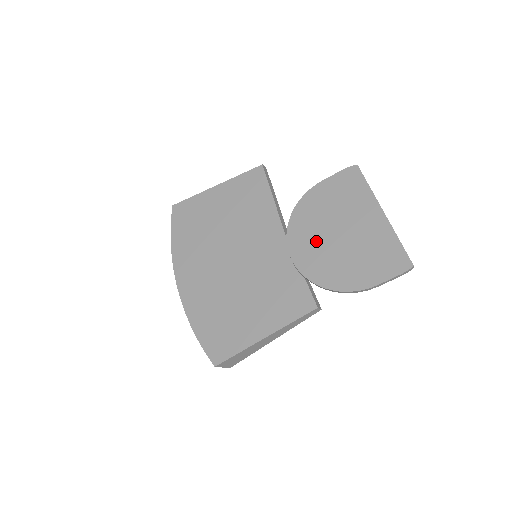
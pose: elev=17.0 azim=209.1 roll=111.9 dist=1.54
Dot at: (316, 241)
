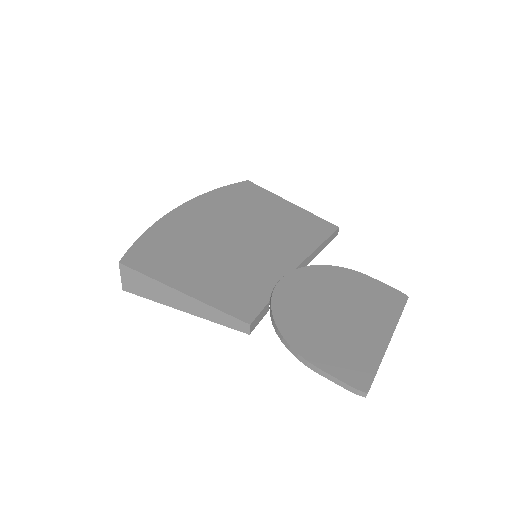
Dot at: (313, 294)
